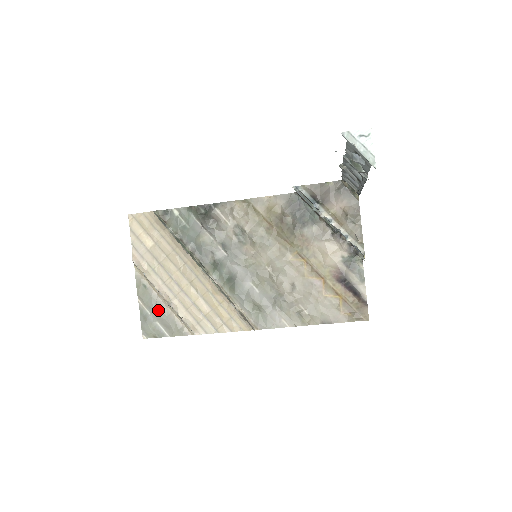
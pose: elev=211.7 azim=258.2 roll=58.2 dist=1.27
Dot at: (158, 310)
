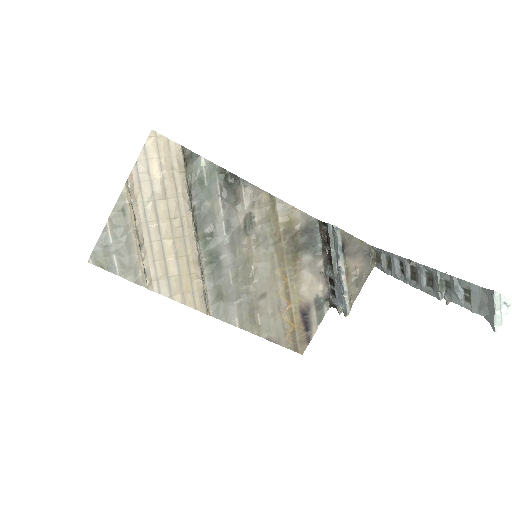
Dot at: (123, 244)
